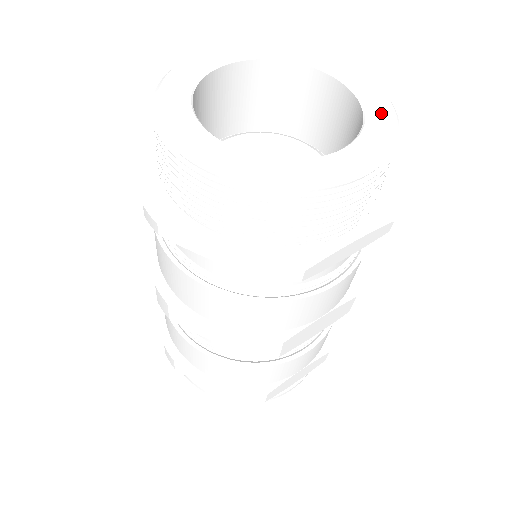
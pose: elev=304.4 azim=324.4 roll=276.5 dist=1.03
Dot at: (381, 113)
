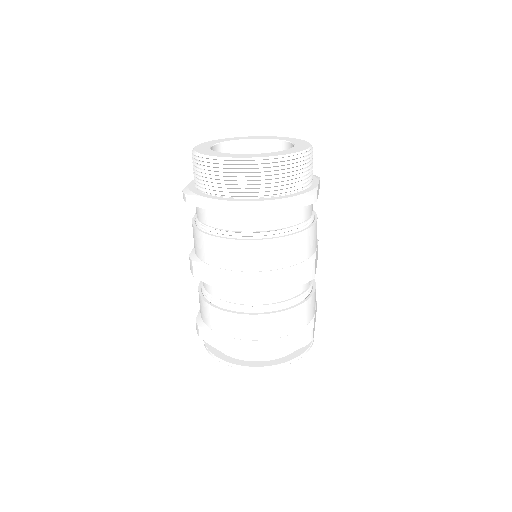
Dot at: (288, 139)
